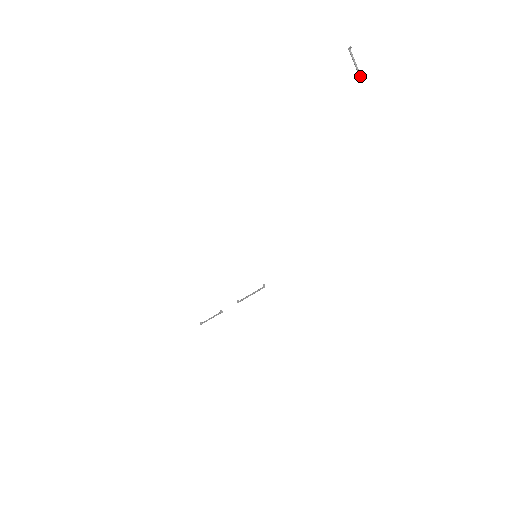
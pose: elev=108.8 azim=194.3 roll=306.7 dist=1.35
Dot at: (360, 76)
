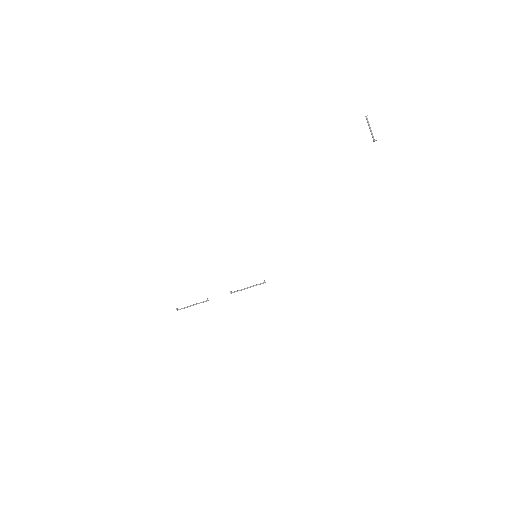
Dot at: (374, 139)
